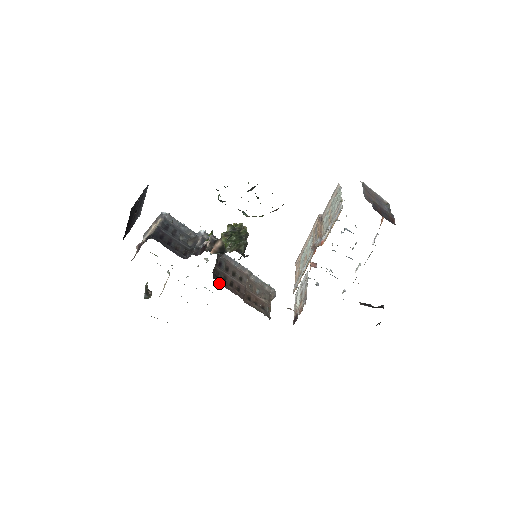
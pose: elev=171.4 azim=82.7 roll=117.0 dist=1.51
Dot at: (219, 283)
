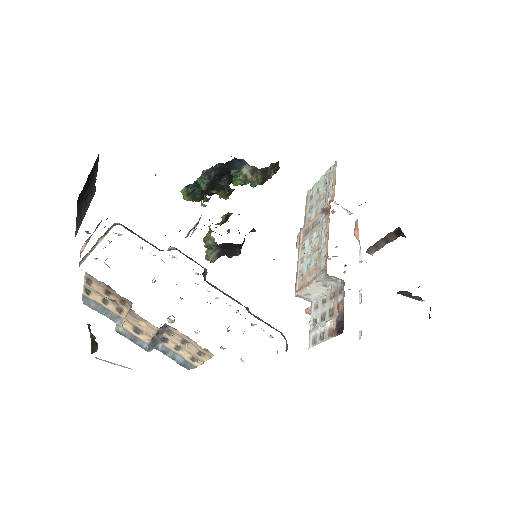
Dot at: occluded
